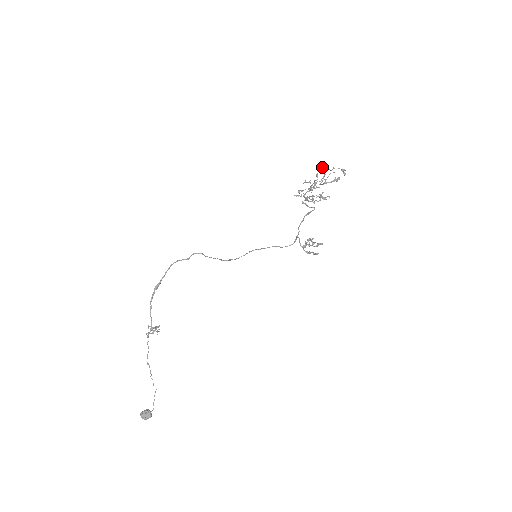
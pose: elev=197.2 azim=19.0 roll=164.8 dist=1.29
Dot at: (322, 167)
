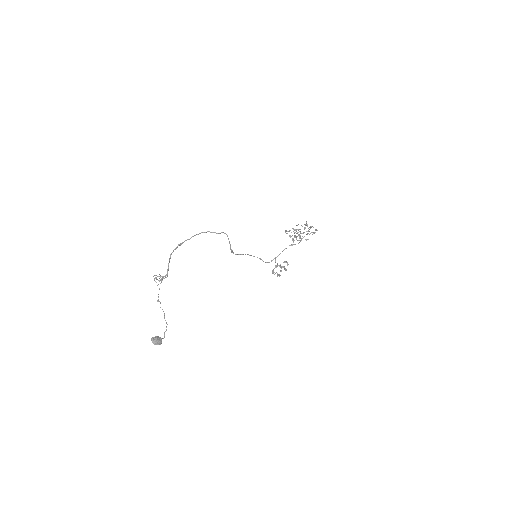
Dot at: occluded
